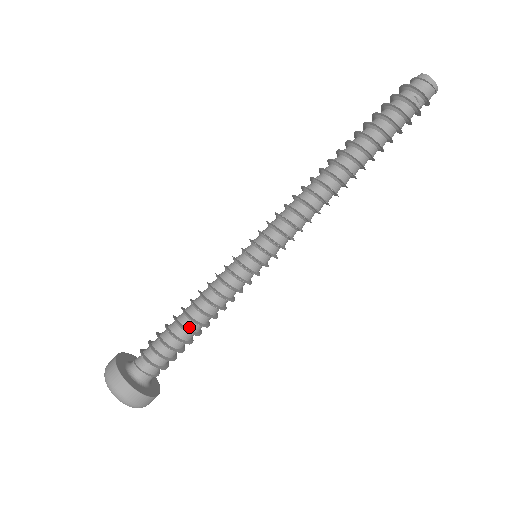
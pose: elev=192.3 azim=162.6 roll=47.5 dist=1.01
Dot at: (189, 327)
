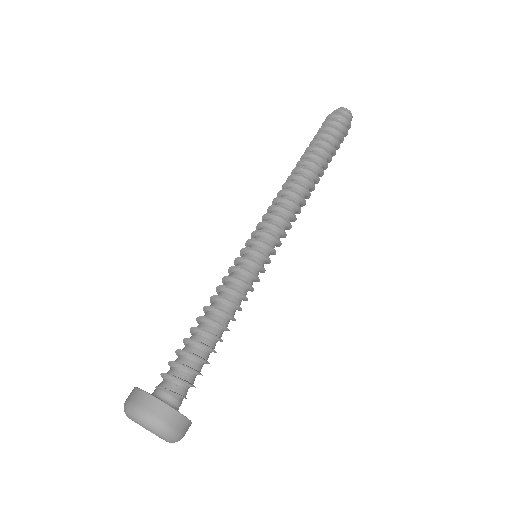
Dot at: (208, 328)
